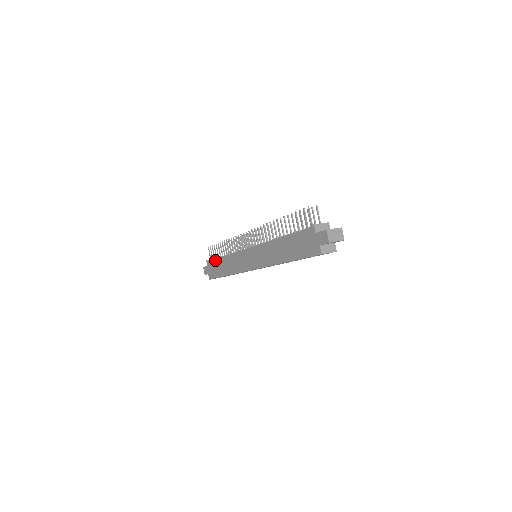
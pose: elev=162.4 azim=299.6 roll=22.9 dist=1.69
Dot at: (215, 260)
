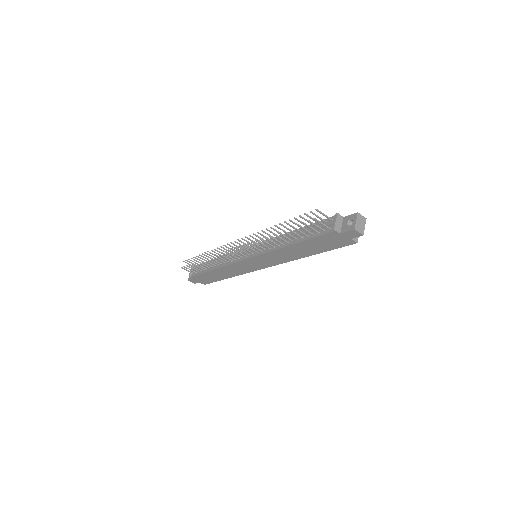
Dot at: (203, 274)
